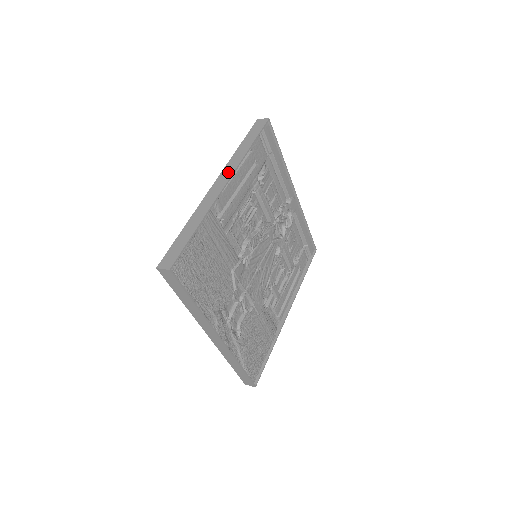
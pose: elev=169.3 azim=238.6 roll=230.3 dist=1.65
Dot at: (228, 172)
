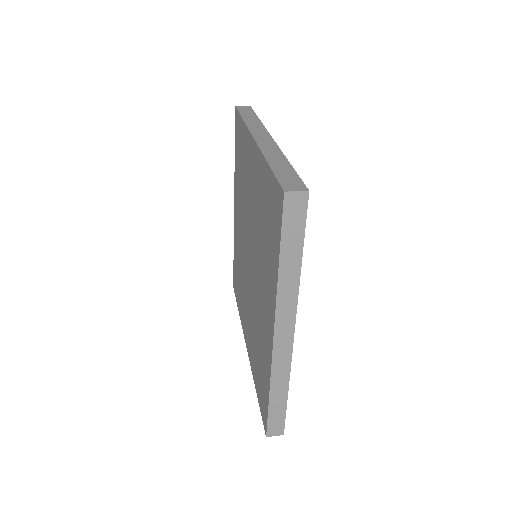
Dot at: (260, 131)
